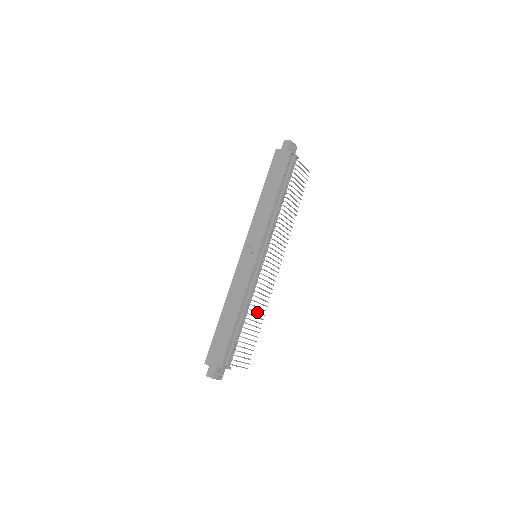
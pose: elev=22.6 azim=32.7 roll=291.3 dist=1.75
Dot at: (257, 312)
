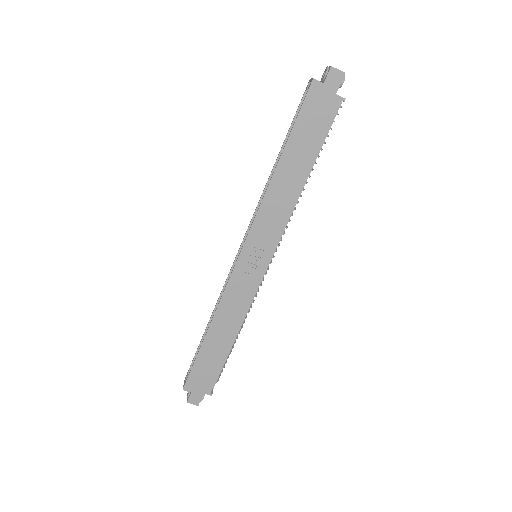
Dot at: occluded
